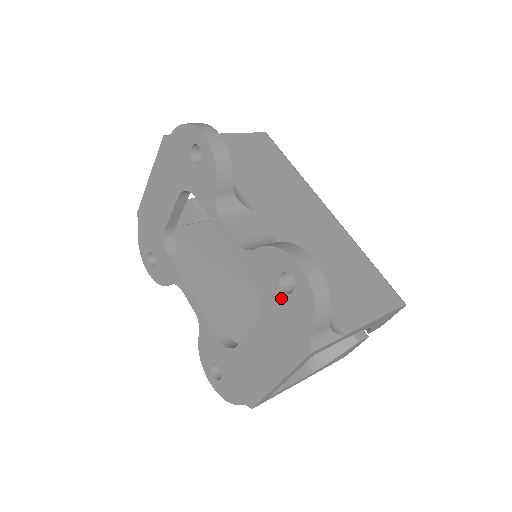
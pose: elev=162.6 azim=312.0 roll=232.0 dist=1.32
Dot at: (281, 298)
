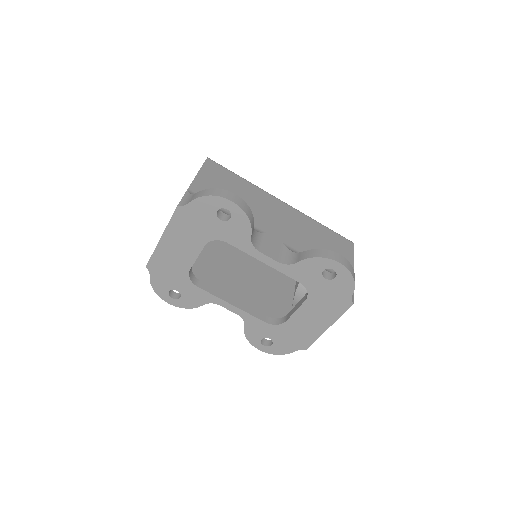
Dot at: (325, 283)
